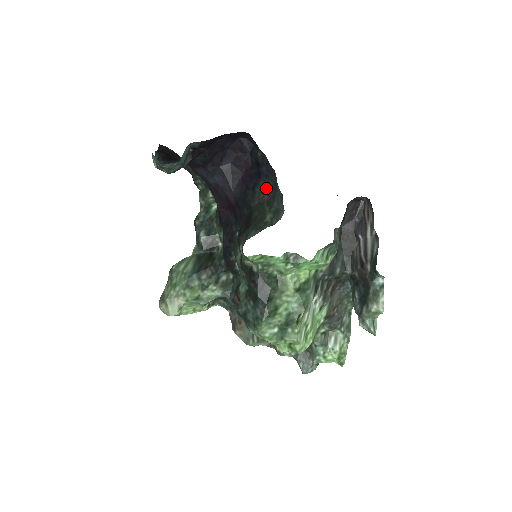
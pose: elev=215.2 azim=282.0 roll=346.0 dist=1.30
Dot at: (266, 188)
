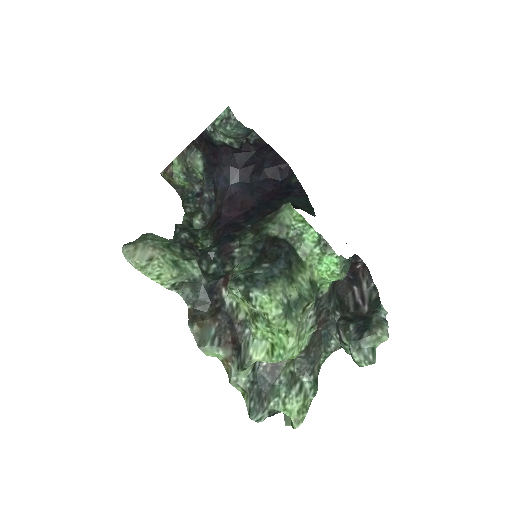
Dot at: (296, 201)
